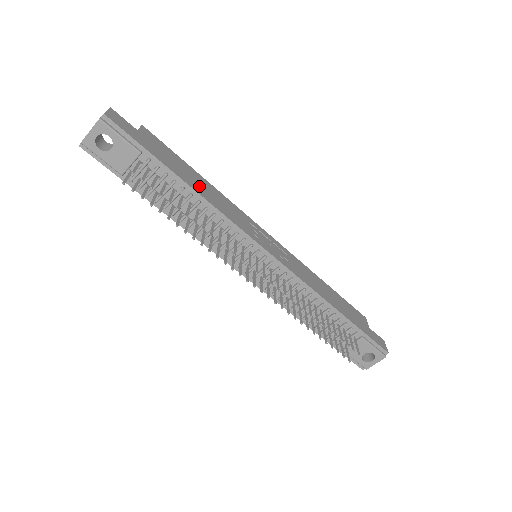
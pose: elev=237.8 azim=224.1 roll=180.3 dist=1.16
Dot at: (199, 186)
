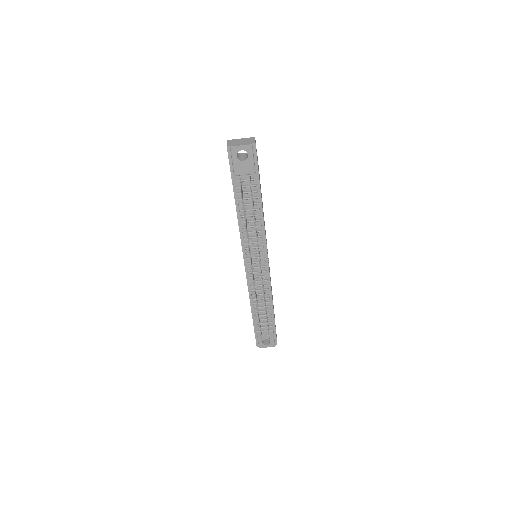
Dot at: (262, 205)
